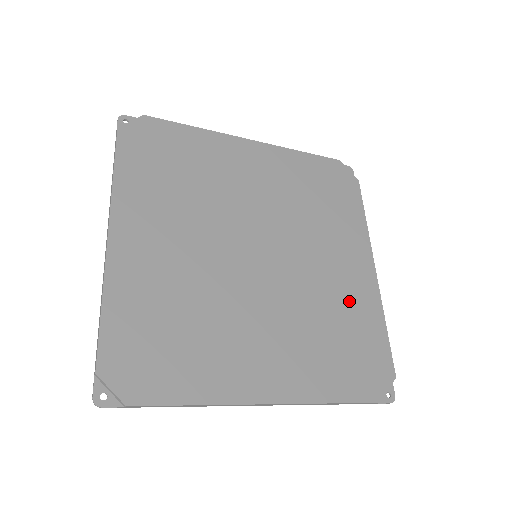
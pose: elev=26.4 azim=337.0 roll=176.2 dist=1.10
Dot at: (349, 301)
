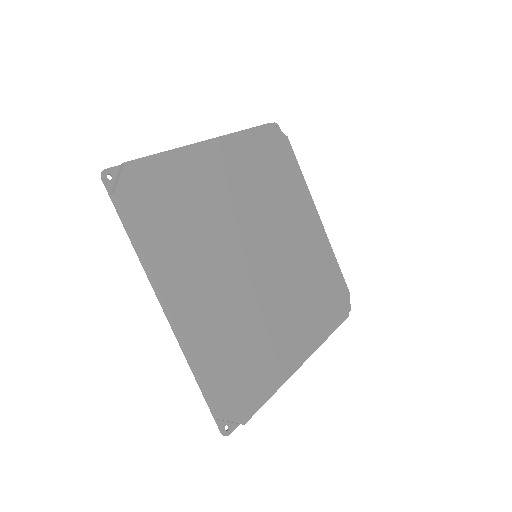
Dot at: (315, 256)
